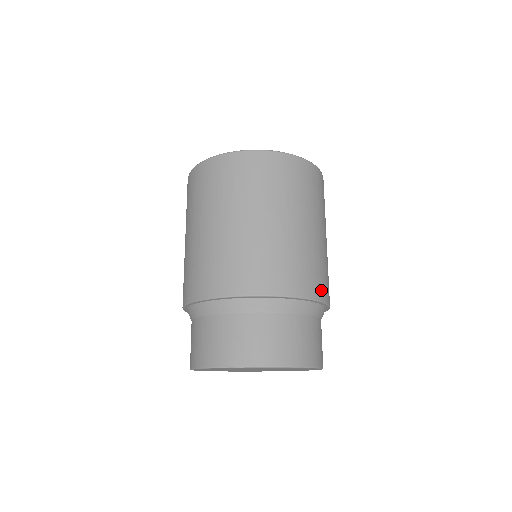
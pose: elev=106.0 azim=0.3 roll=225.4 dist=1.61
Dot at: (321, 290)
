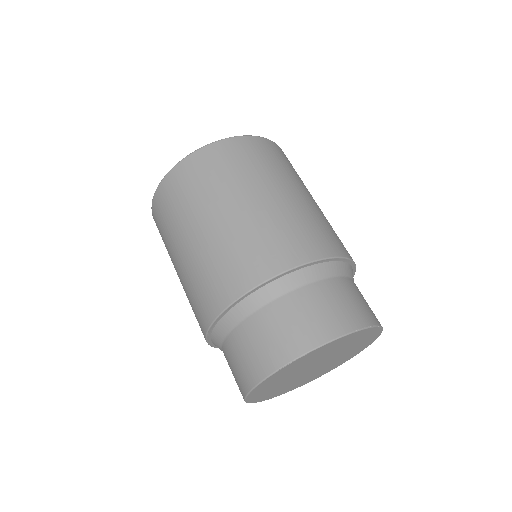
Dot at: occluded
